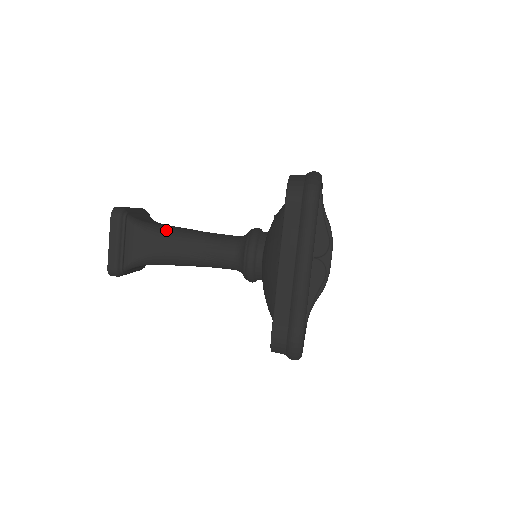
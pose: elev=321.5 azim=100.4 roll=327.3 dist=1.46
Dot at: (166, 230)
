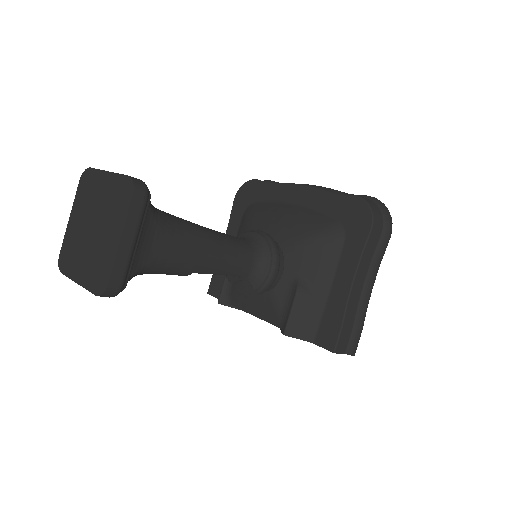
Dot at: occluded
